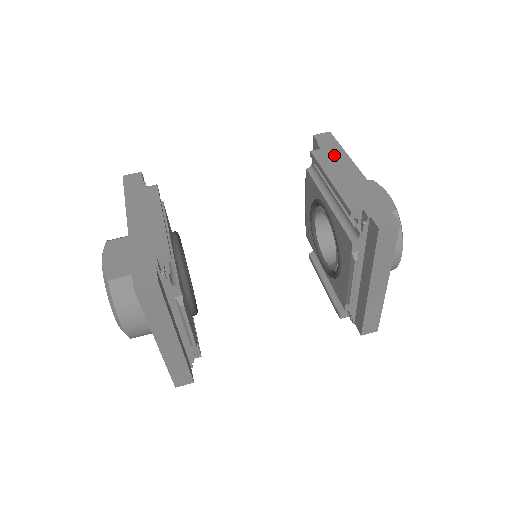
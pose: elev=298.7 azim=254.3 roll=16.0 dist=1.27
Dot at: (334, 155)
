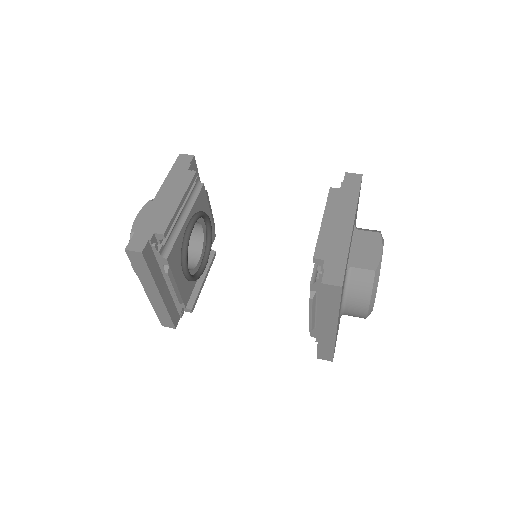
Dot at: (345, 199)
